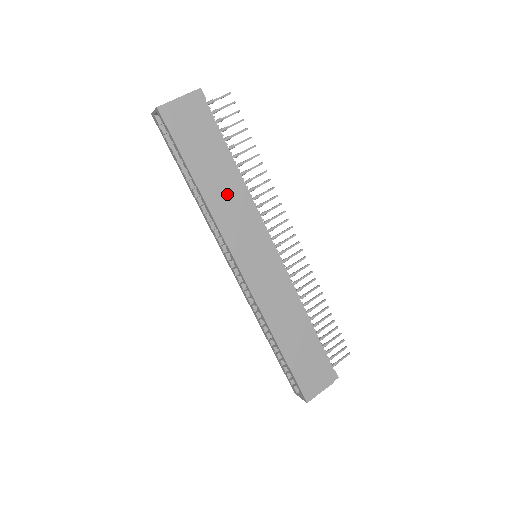
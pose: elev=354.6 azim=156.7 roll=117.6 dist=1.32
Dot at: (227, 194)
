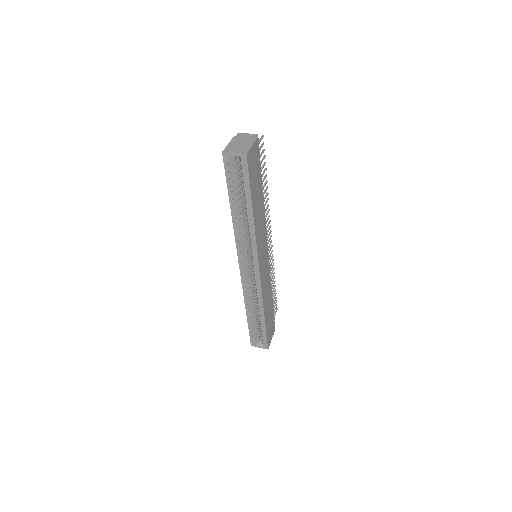
Dot at: (260, 215)
